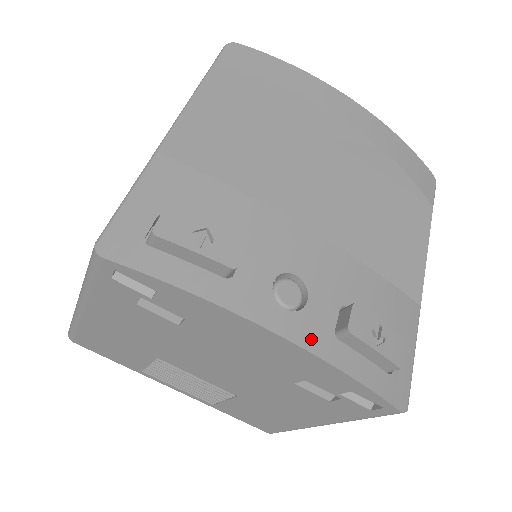
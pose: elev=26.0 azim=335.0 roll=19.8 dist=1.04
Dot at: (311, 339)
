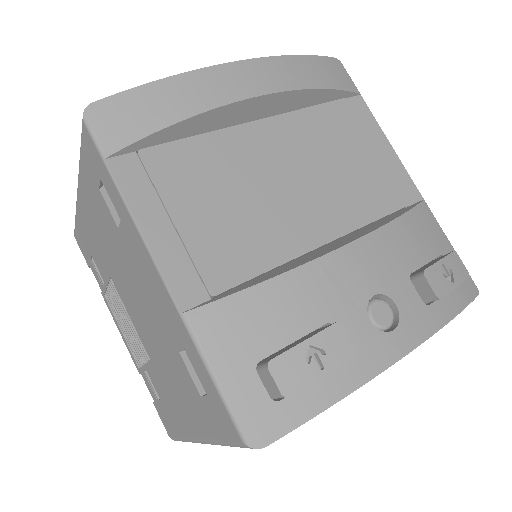
Dot at: (421, 329)
